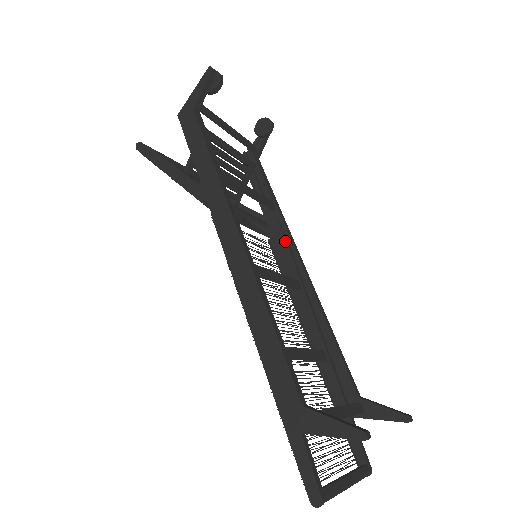
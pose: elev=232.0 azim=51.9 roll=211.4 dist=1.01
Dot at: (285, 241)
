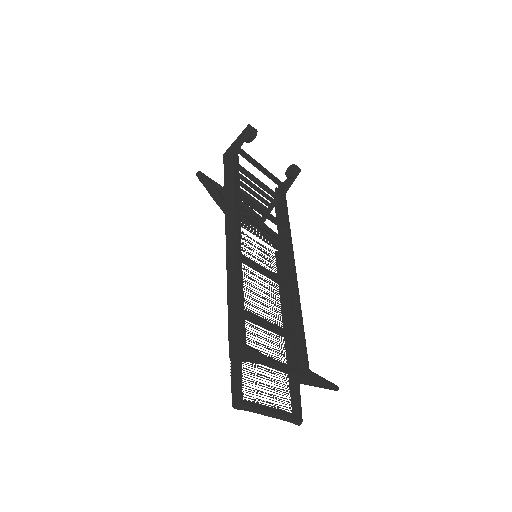
Dot at: (286, 253)
